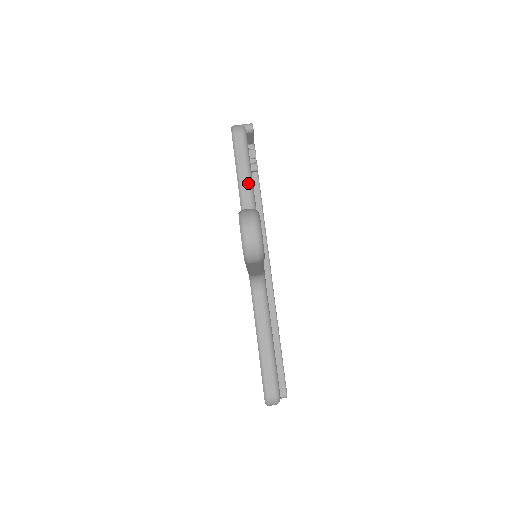
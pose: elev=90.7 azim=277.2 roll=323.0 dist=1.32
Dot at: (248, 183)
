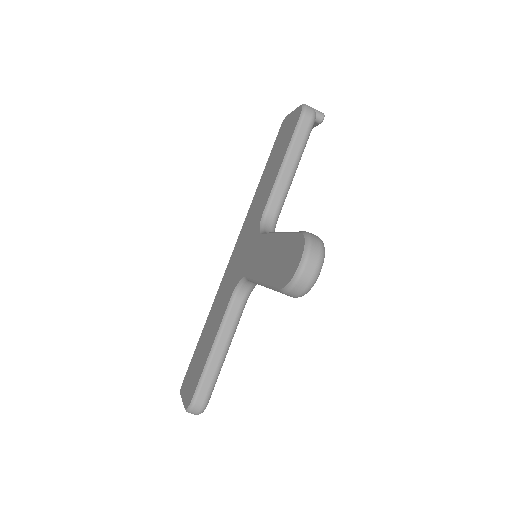
Dot at: (290, 176)
